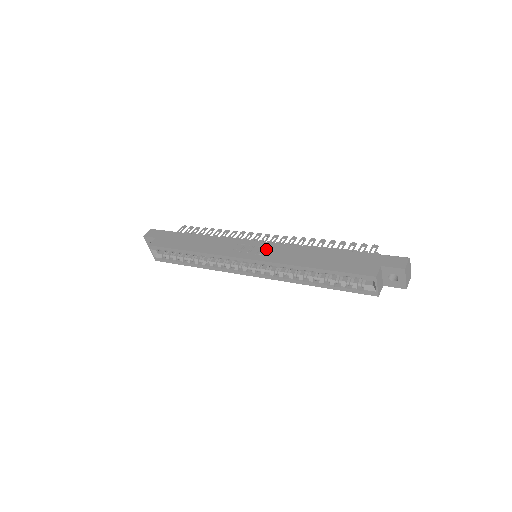
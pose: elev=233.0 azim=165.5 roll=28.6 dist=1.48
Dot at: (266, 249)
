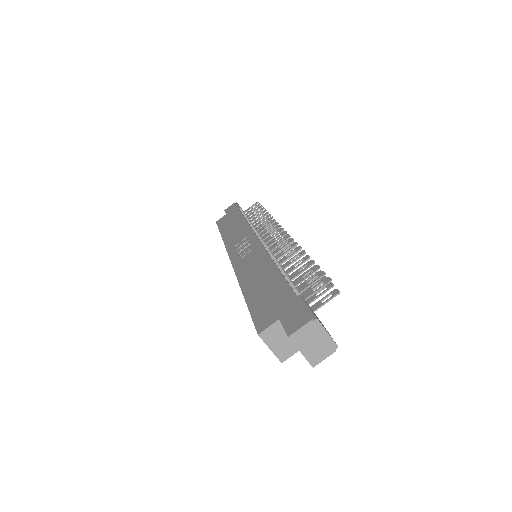
Dot at: (251, 251)
